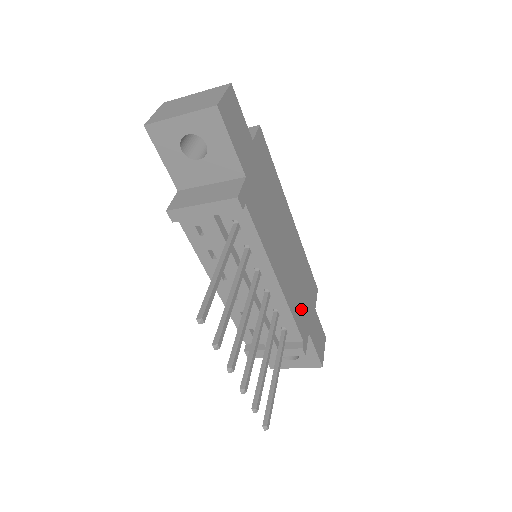
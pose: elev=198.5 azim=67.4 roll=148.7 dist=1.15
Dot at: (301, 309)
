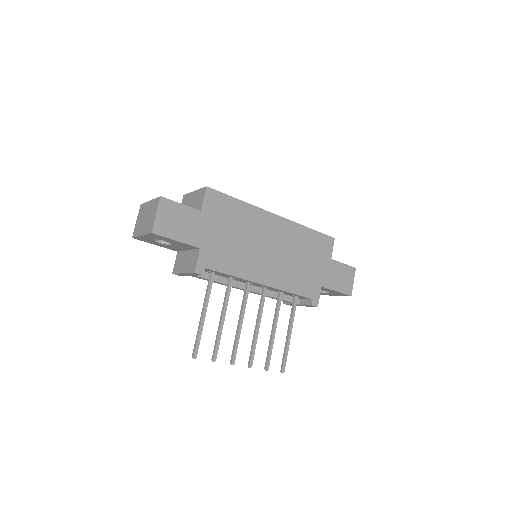
Dot at: (305, 278)
